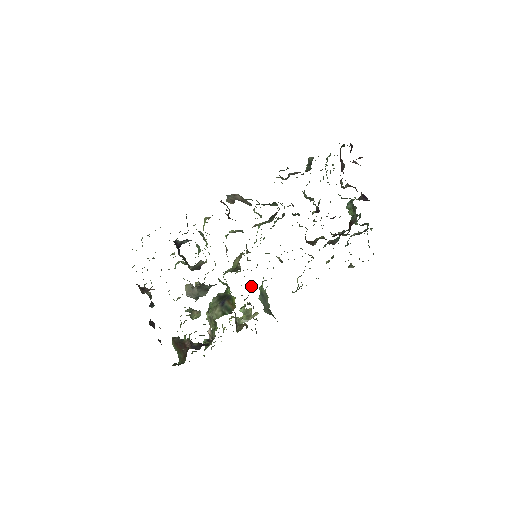
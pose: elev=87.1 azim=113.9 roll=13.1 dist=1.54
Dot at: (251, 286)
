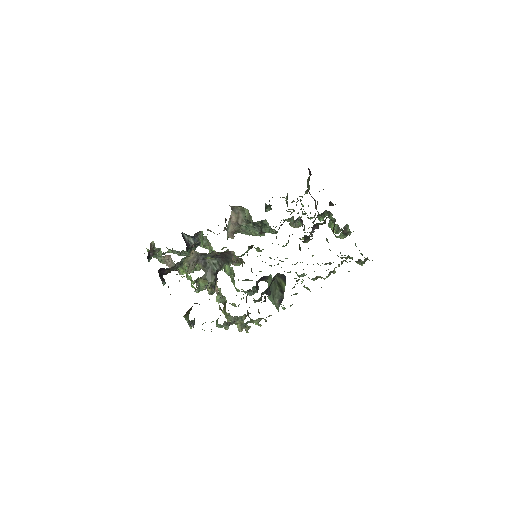
Dot at: (258, 287)
